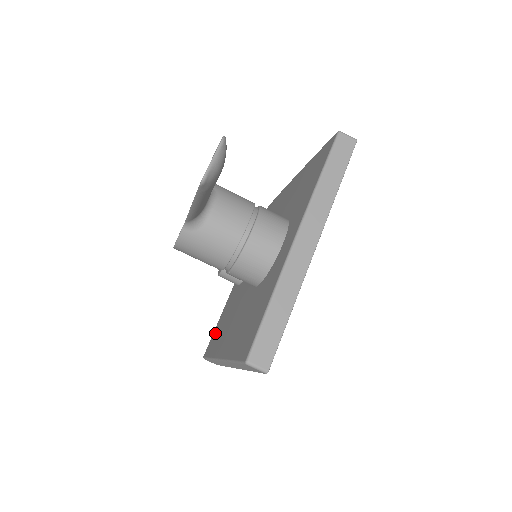
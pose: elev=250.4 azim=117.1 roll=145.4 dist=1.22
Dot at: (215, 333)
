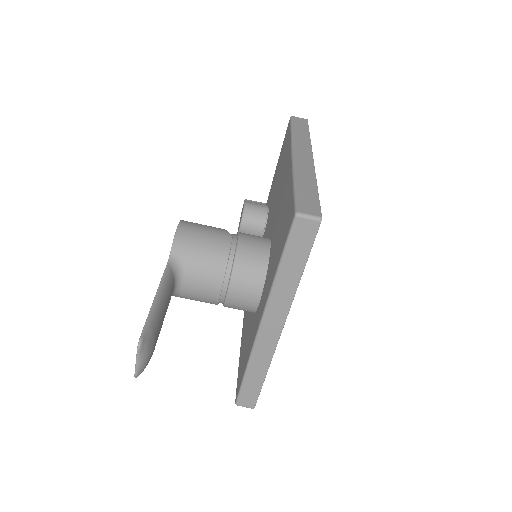
Dot at: occluded
